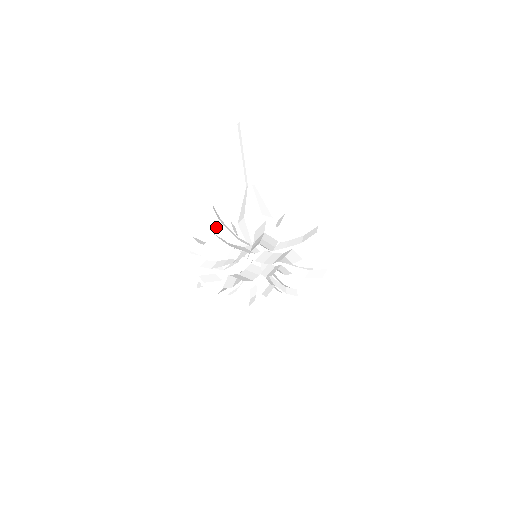
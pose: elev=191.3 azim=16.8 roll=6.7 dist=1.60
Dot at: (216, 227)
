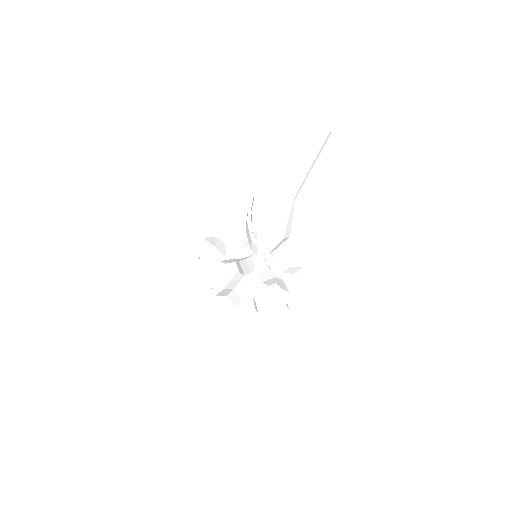
Dot at: (239, 223)
